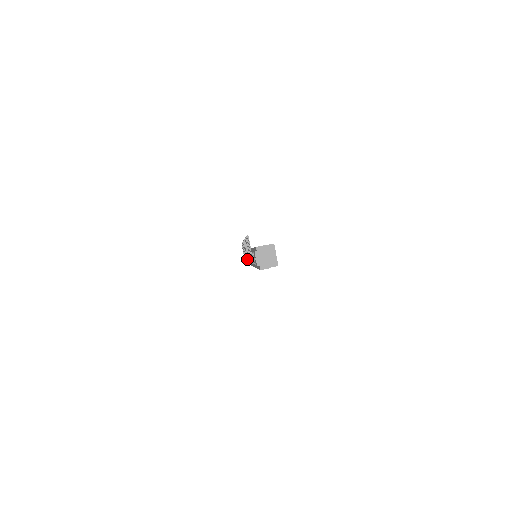
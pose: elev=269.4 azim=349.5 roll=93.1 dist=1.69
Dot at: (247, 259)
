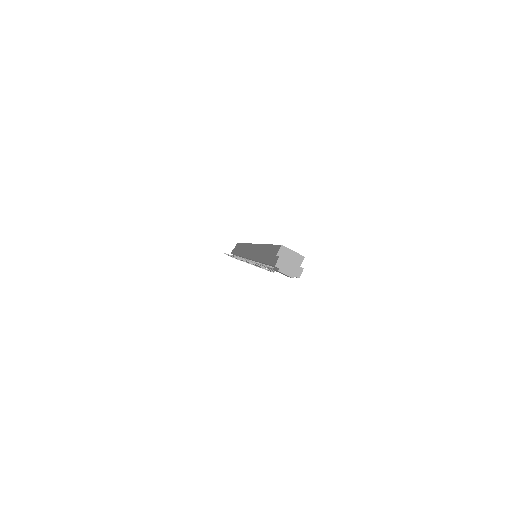
Dot at: occluded
